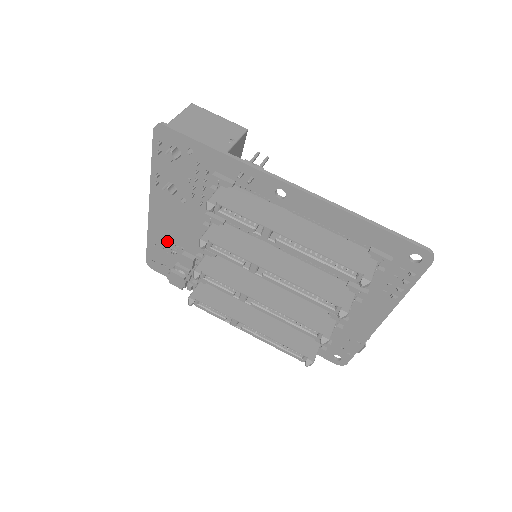
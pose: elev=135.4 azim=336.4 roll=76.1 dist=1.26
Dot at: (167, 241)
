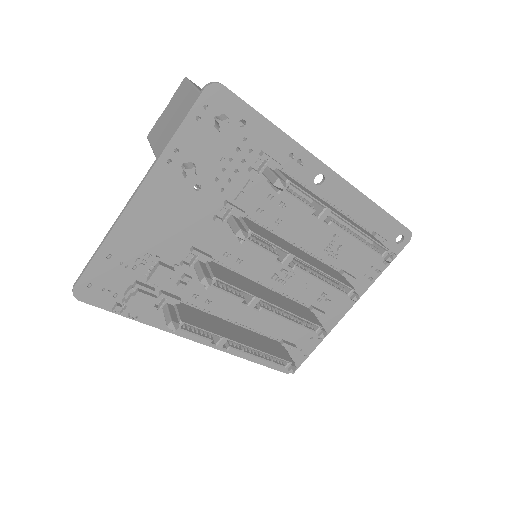
Dot at: (135, 249)
